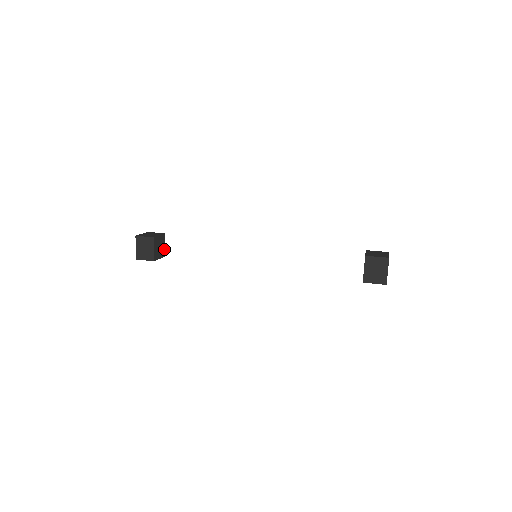
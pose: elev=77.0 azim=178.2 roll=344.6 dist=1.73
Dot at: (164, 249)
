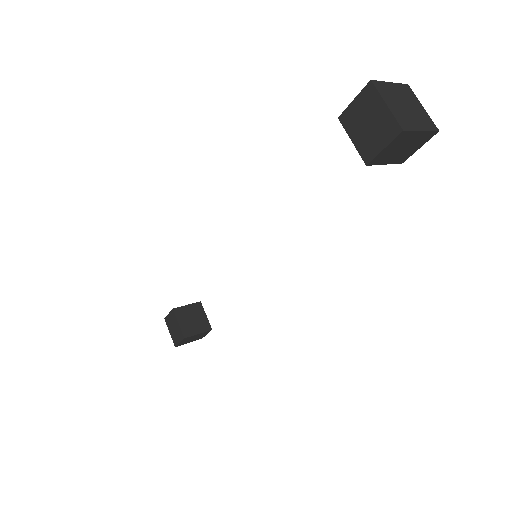
Dot at: (206, 321)
